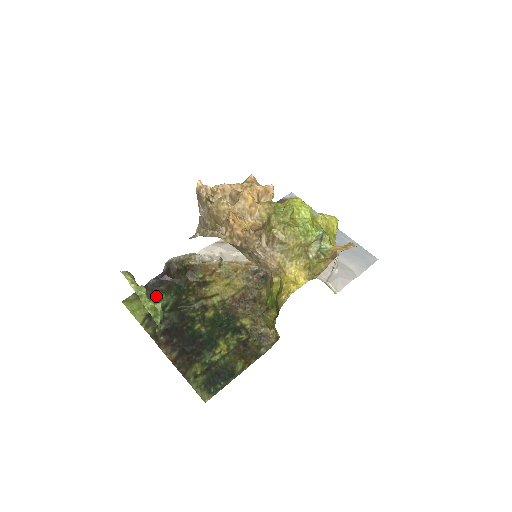
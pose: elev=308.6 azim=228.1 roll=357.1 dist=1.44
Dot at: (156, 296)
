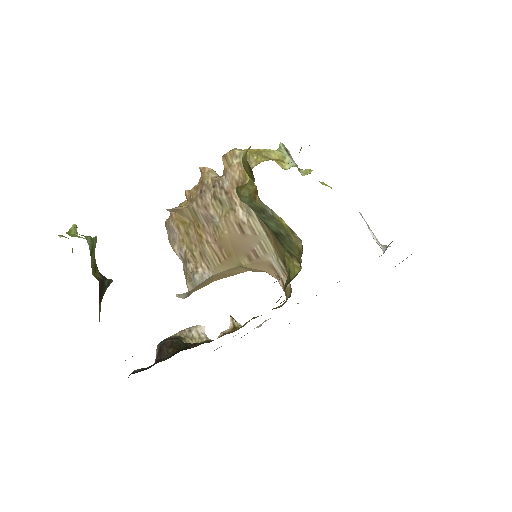
Dot at: occluded
